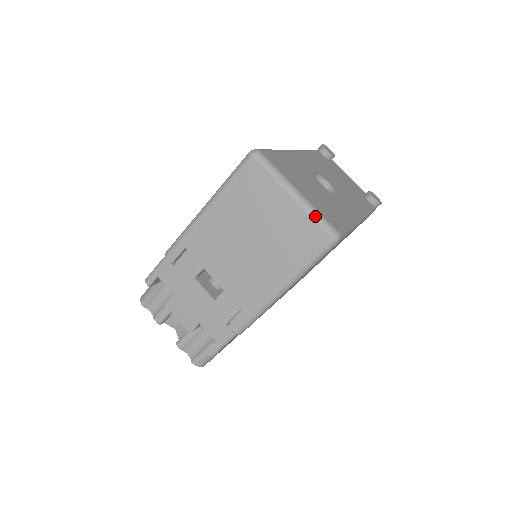
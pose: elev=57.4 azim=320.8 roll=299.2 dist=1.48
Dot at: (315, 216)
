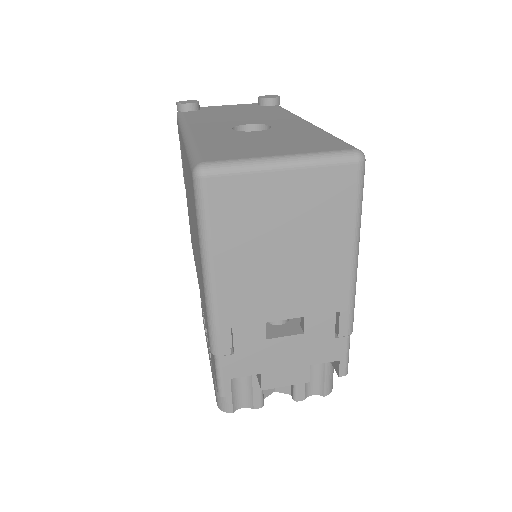
Dot at: (324, 160)
